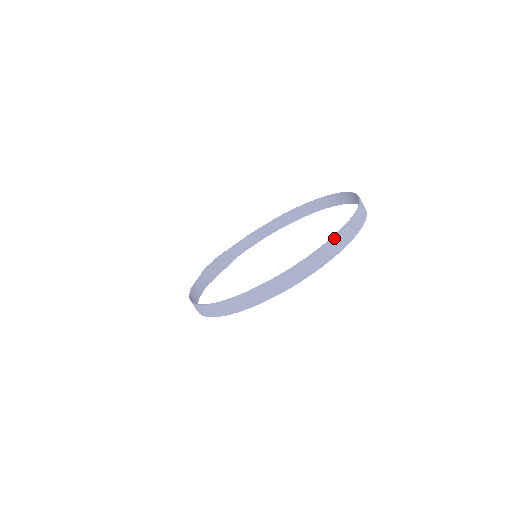
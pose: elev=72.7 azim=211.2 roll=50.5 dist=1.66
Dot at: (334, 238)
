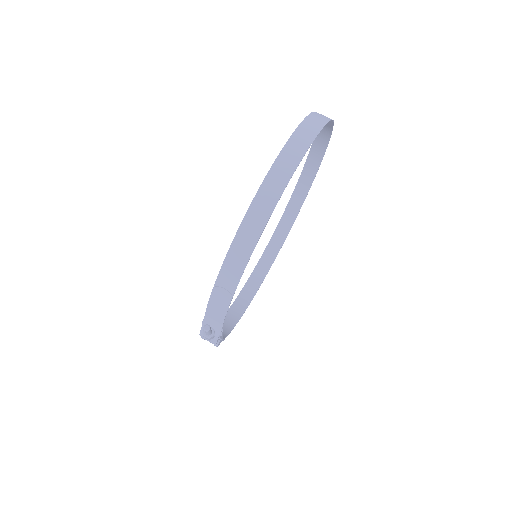
Dot at: occluded
